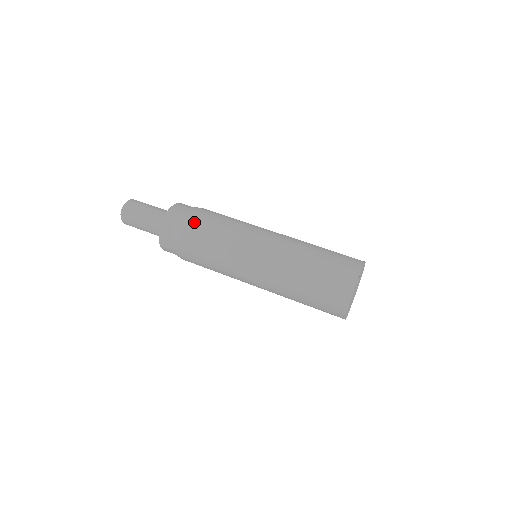
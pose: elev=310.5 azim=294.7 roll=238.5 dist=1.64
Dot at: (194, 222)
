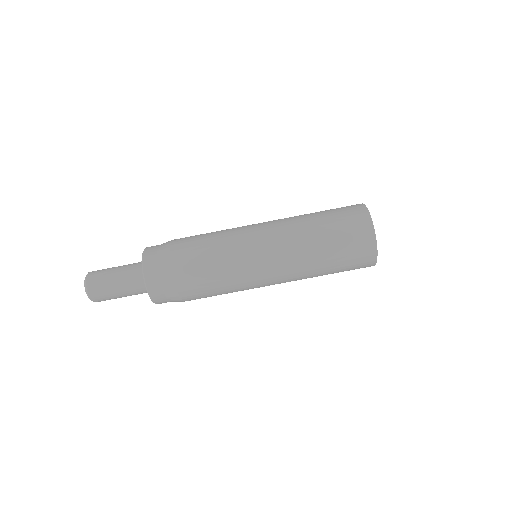
Dot at: (188, 293)
